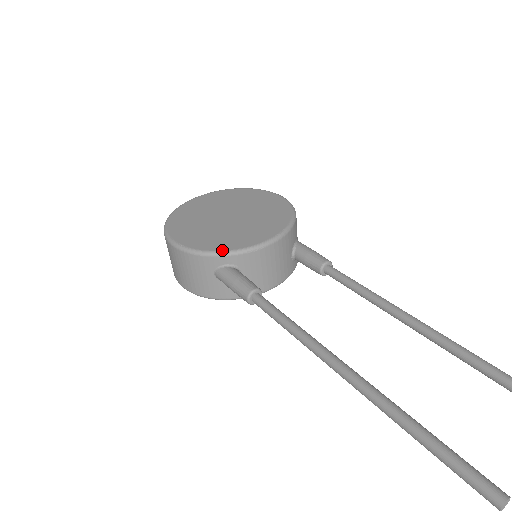
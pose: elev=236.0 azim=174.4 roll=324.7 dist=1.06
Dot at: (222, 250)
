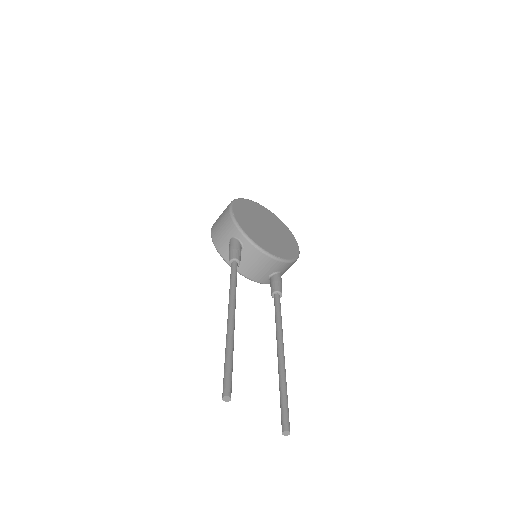
Dot at: (246, 232)
